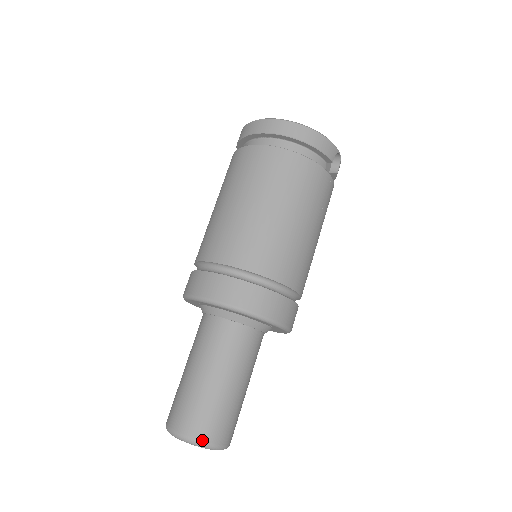
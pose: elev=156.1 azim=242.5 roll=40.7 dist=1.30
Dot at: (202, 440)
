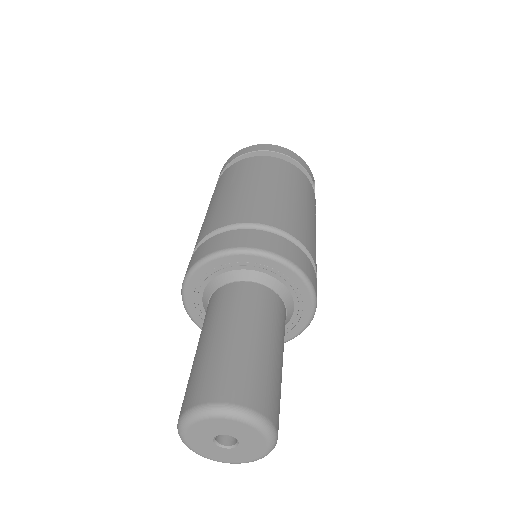
Dot at: (248, 406)
